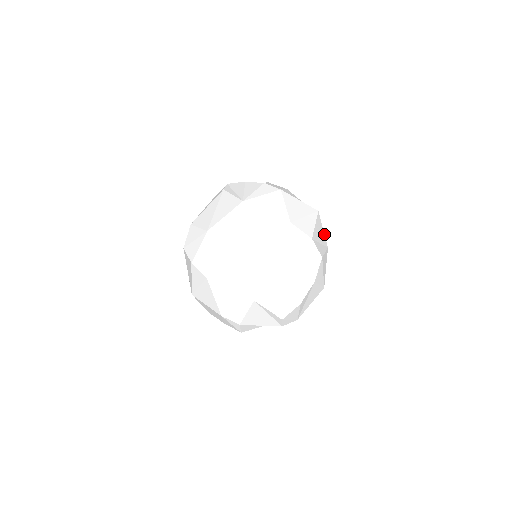
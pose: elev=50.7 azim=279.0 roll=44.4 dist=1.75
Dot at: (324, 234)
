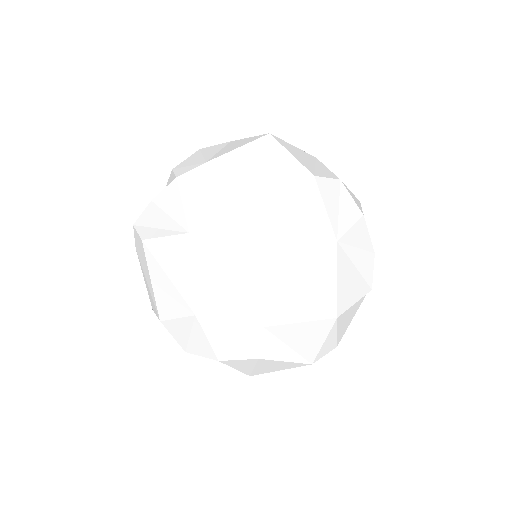
Dot at: (299, 149)
